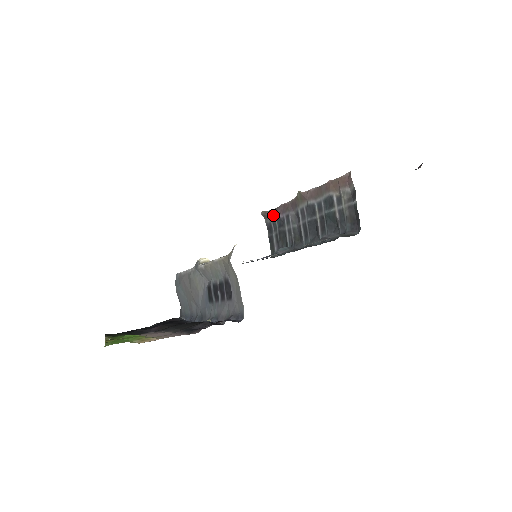
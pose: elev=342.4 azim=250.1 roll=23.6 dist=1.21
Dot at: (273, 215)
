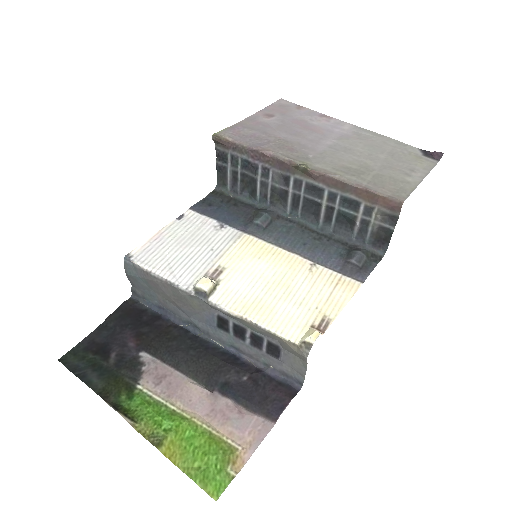
Dot at: (236, 151)
